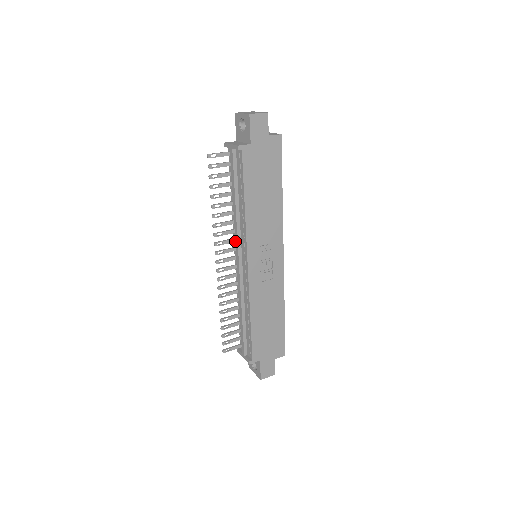
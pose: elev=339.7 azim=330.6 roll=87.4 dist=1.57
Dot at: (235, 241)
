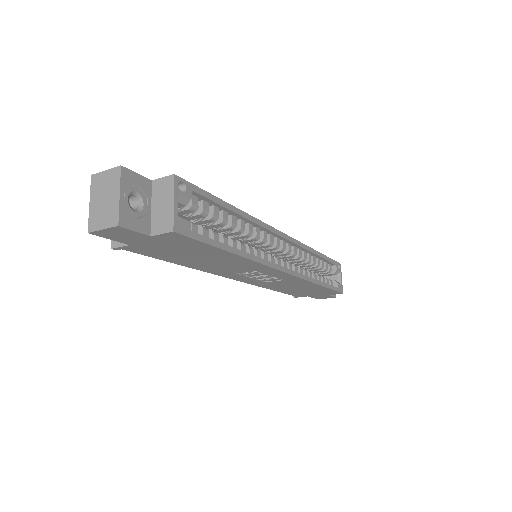
Dot at: occluded
